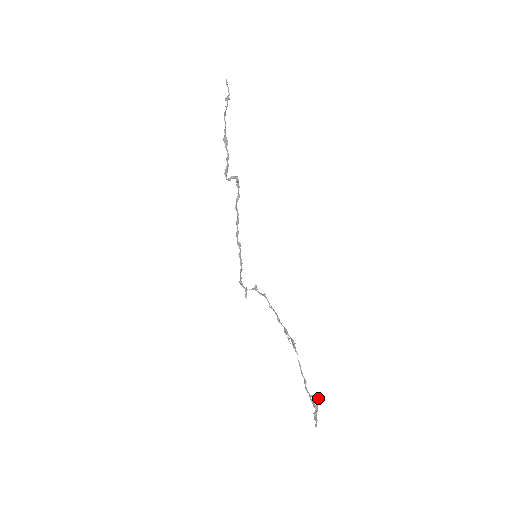
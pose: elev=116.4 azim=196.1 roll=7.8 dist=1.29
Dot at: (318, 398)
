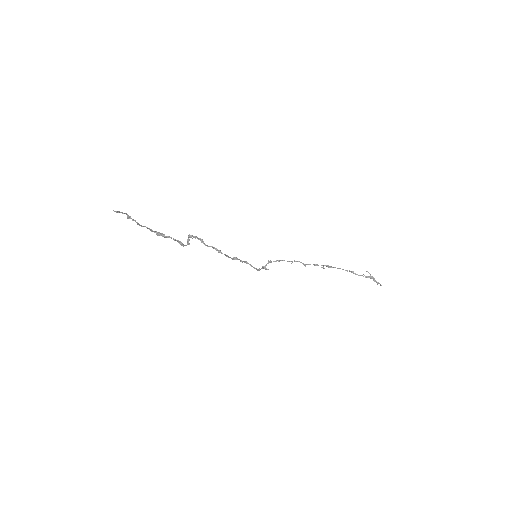
Dot at: occluded
